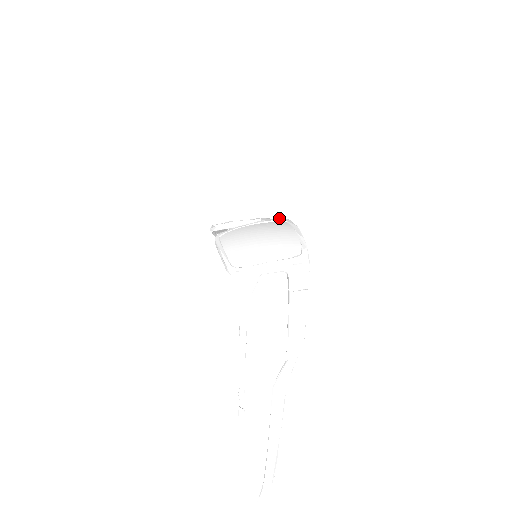
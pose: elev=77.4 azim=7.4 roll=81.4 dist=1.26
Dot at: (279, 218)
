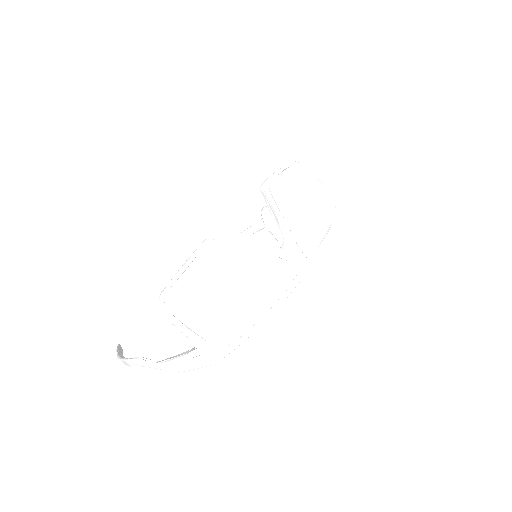
Dot at: (317, 248)
